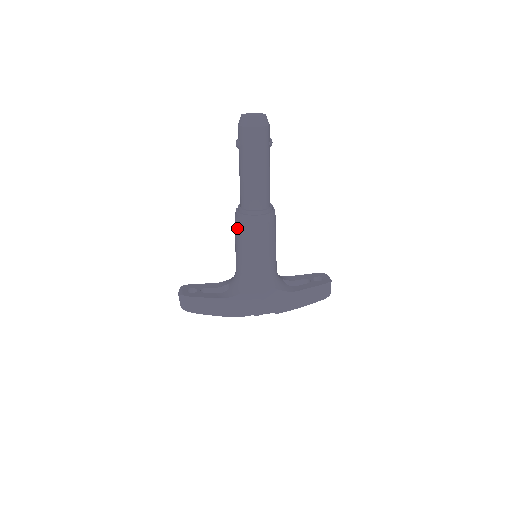
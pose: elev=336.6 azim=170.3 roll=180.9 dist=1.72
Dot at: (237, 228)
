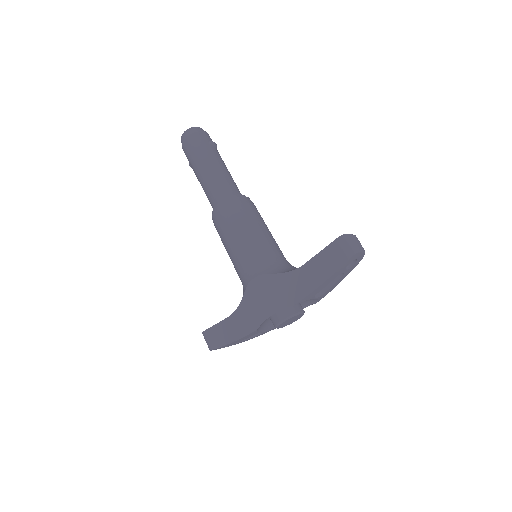
Dot at: occluded
